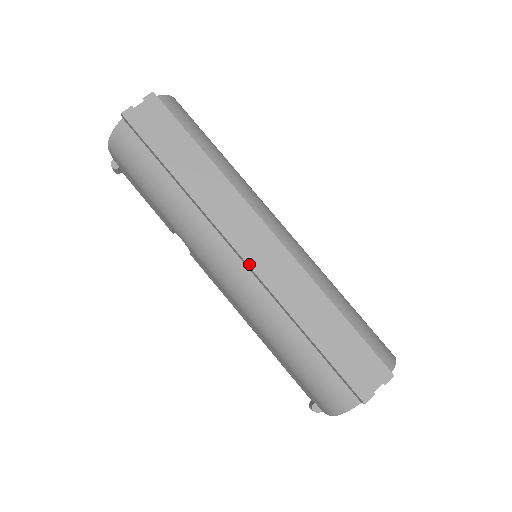
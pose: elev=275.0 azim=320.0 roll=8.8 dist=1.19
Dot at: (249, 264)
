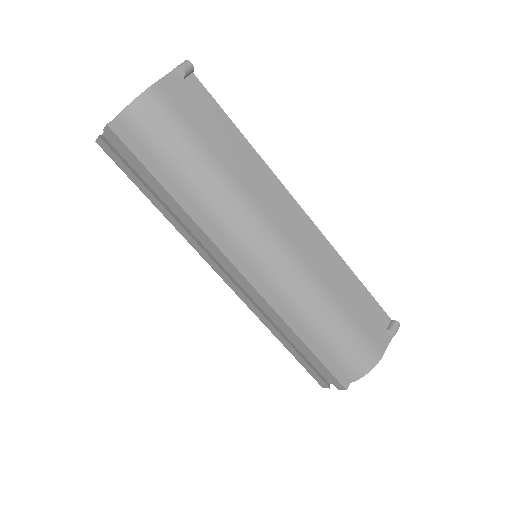
Dot at: (229, 286)
